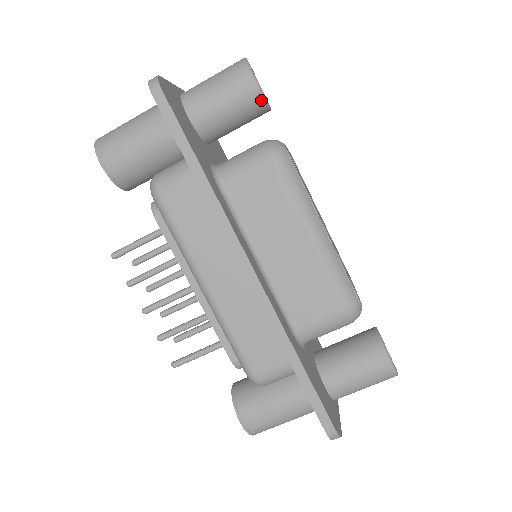
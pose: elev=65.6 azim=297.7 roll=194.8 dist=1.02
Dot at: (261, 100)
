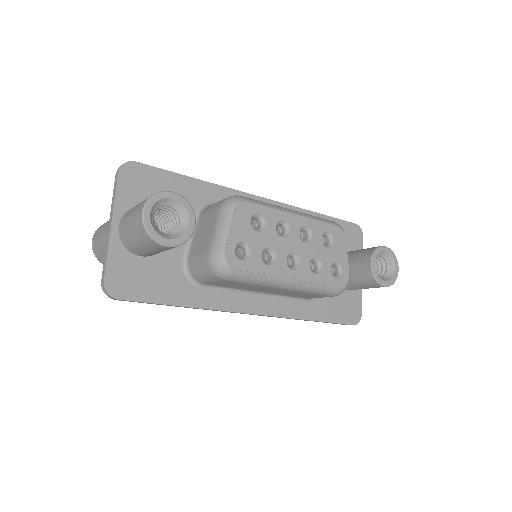
Dot at: occluded
